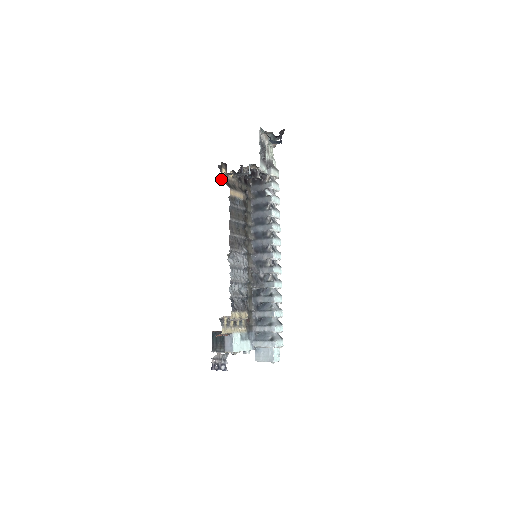
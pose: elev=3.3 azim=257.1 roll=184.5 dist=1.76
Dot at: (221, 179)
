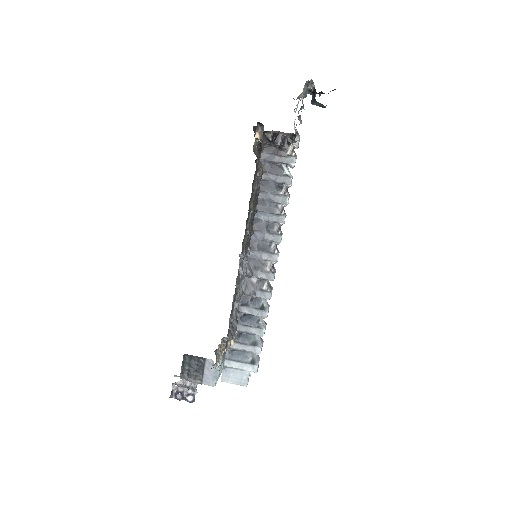
Dot at: (253, 148)
